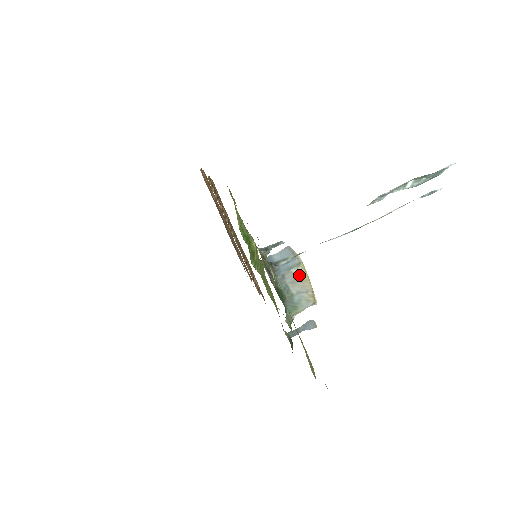
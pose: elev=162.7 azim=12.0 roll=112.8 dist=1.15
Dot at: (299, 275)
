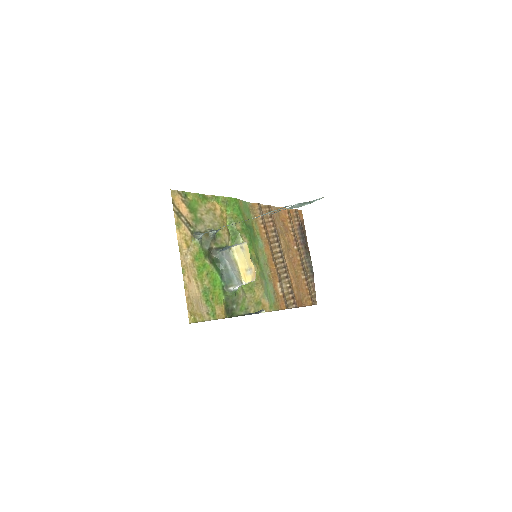
Dot at: (230, 255)
